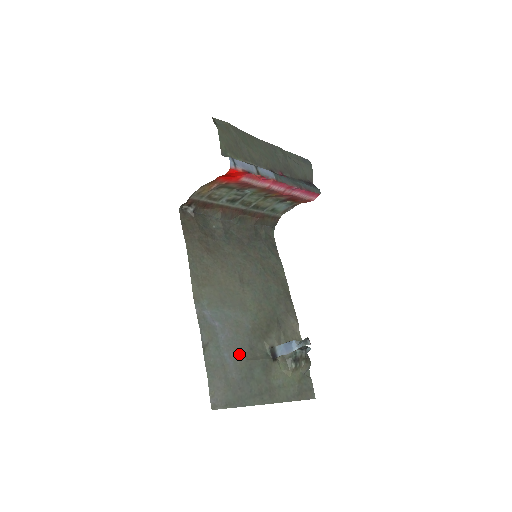
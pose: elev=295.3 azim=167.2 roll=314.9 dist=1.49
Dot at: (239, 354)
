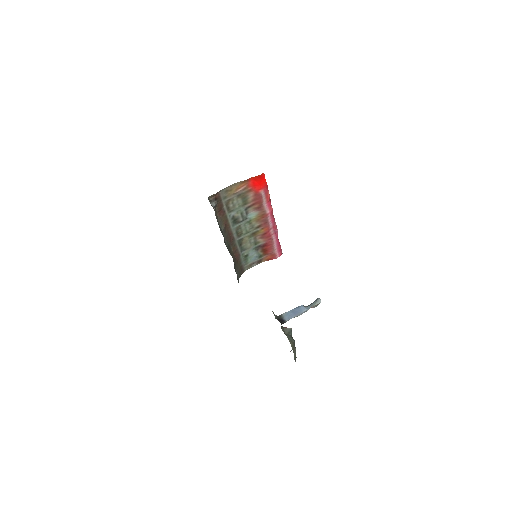
Dot at: occluded
